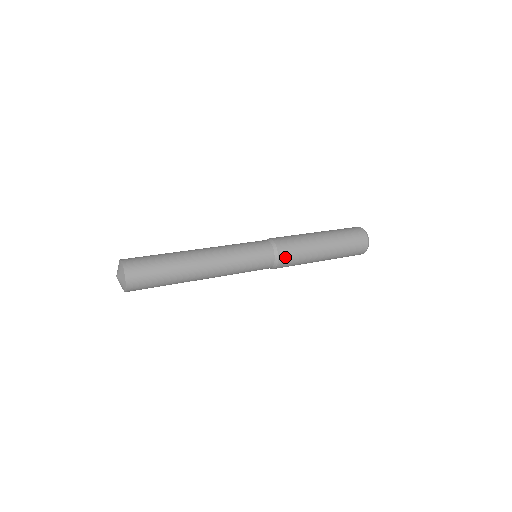
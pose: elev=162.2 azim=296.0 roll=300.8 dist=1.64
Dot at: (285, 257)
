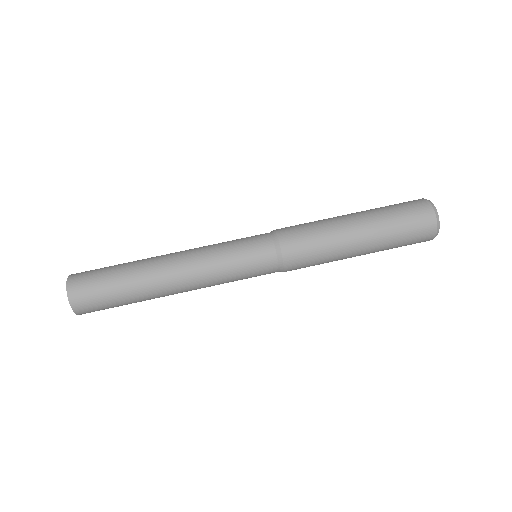
Dot at: (294, 259)
